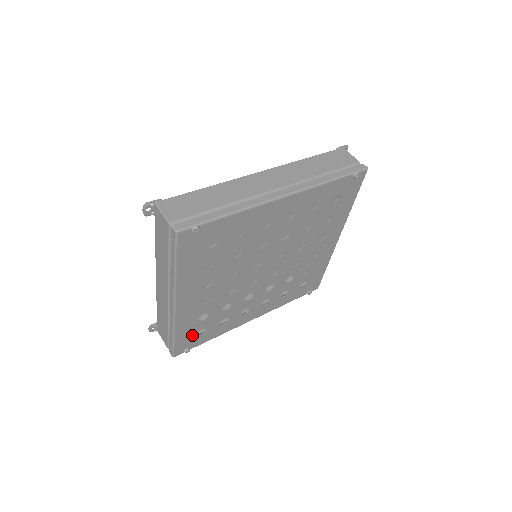
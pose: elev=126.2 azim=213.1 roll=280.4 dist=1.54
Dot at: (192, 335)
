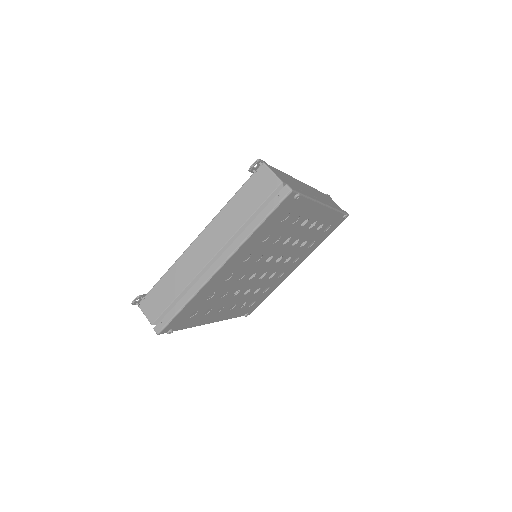
Dot at: (188, 313)
